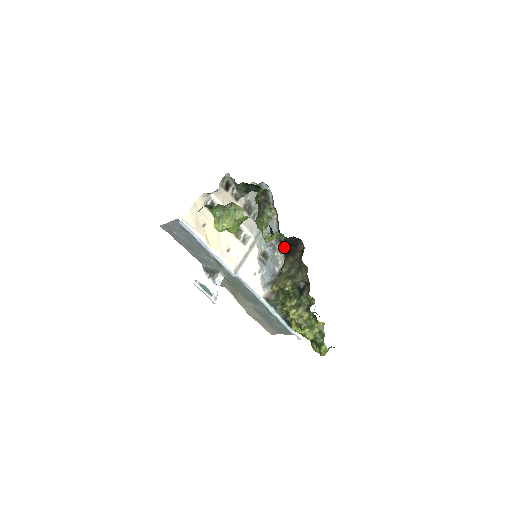
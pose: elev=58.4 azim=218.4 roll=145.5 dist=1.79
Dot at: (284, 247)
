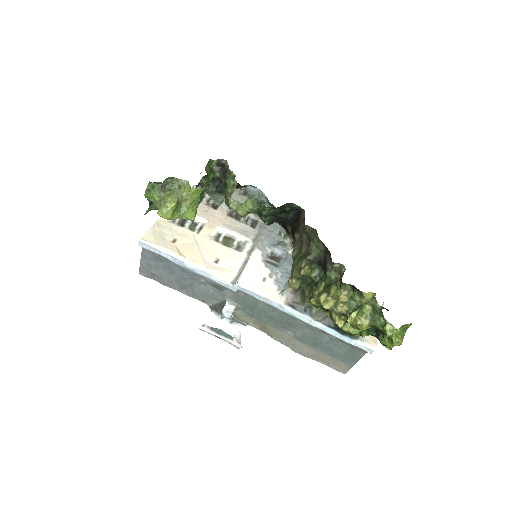
Dot at: (290, 234)
